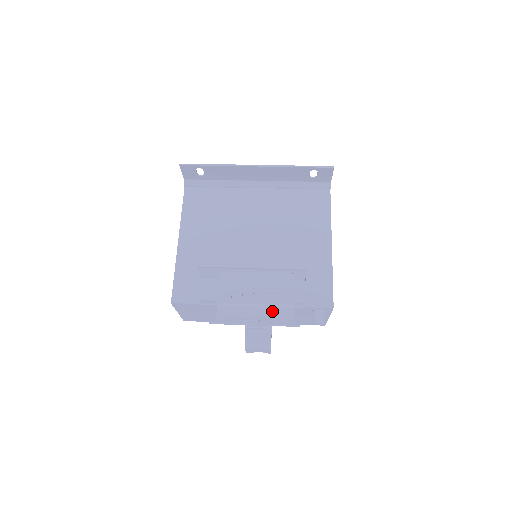
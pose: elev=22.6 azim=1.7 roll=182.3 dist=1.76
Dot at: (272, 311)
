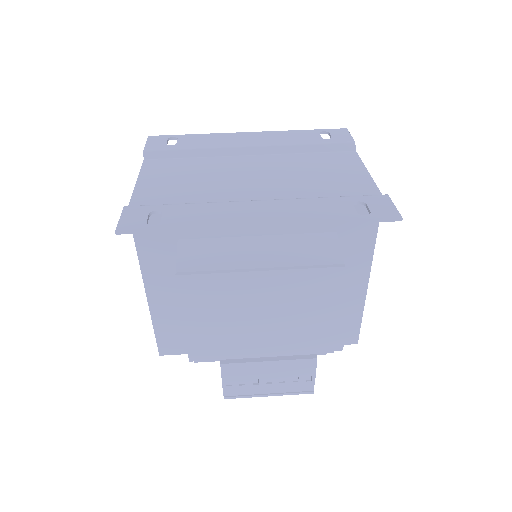
Dot at: (289, 390)
